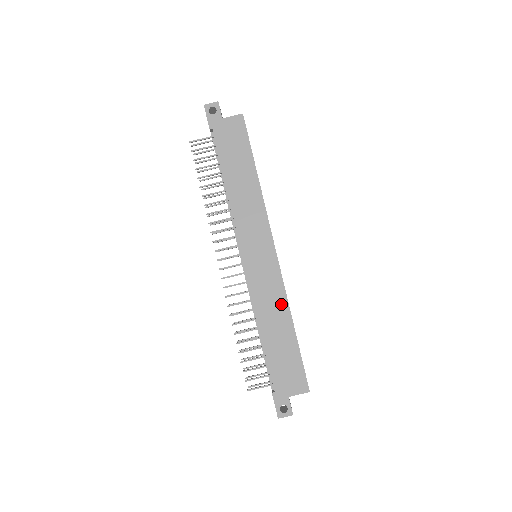
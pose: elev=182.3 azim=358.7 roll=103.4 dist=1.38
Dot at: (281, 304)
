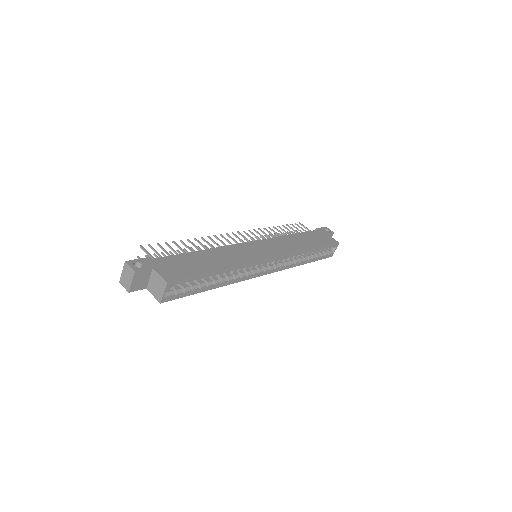
Dot at: (235, 262)
